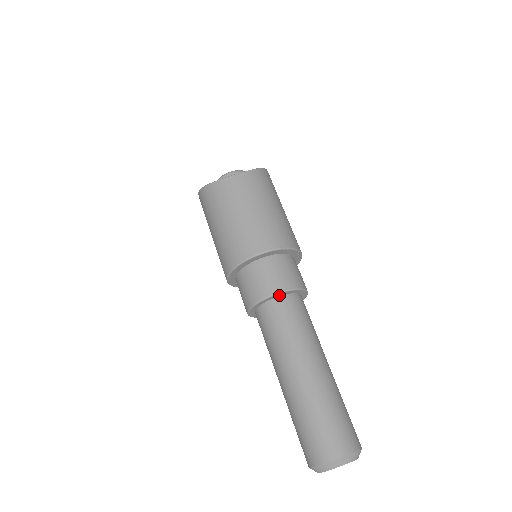
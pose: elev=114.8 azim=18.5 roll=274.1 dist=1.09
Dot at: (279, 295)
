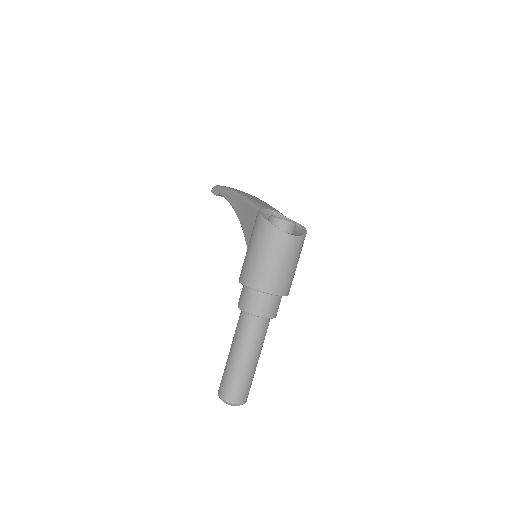
Dot at: (265, 317)
